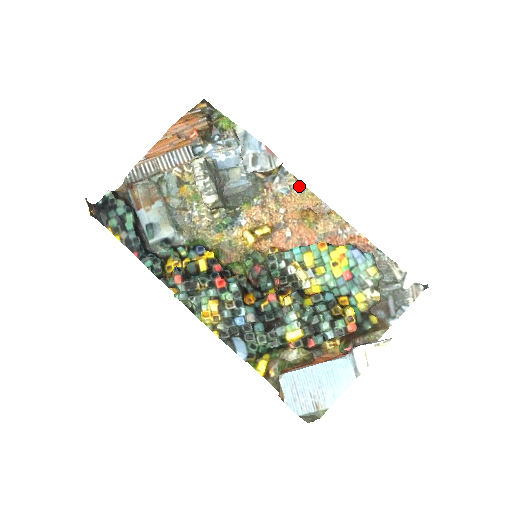
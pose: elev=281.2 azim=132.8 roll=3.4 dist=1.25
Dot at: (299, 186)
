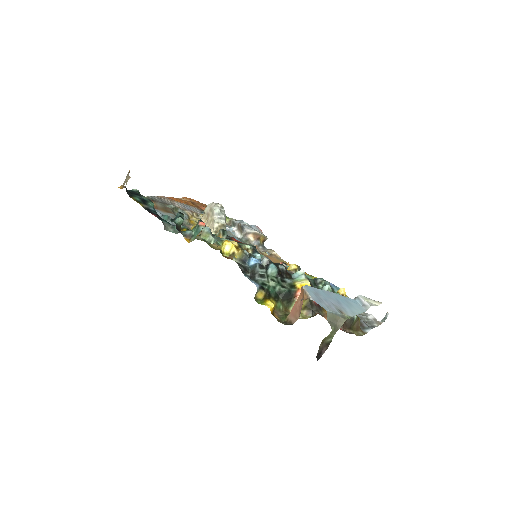
Dot at: (277, 256)
